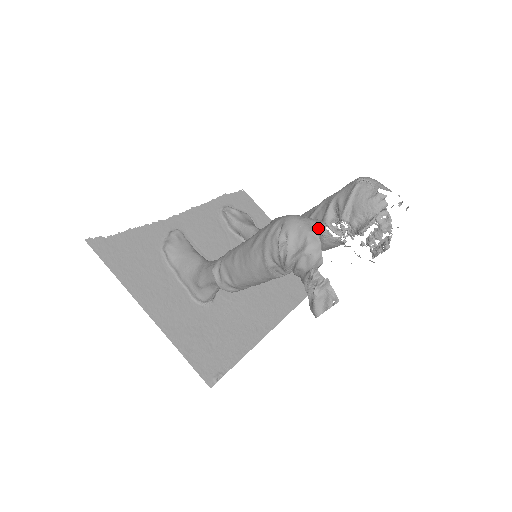
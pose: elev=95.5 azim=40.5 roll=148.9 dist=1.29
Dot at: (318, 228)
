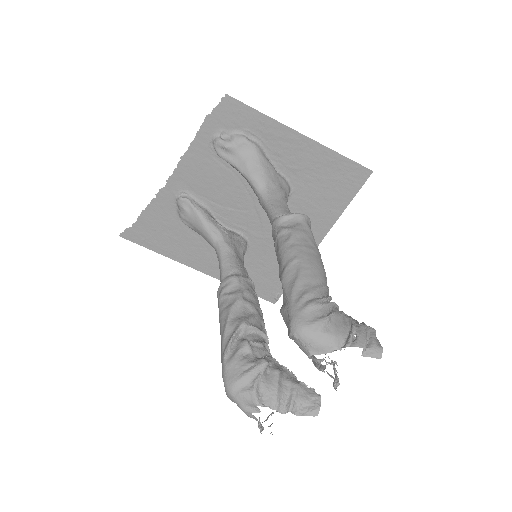
Dot at: (251, 406)
